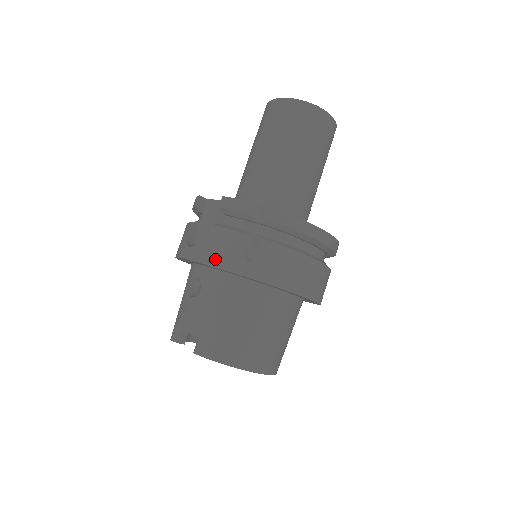
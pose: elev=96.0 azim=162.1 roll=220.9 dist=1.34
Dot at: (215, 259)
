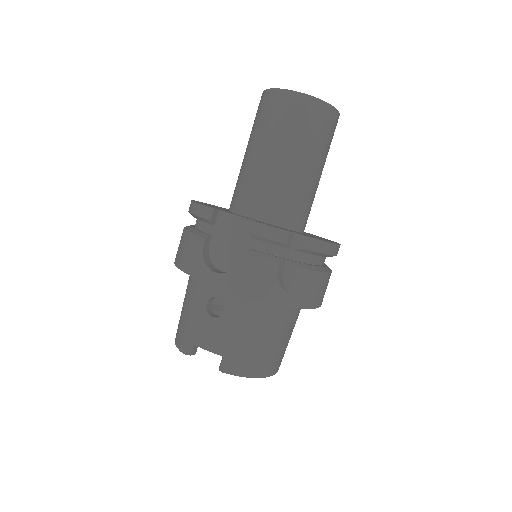
Dot at: (251, 290)
